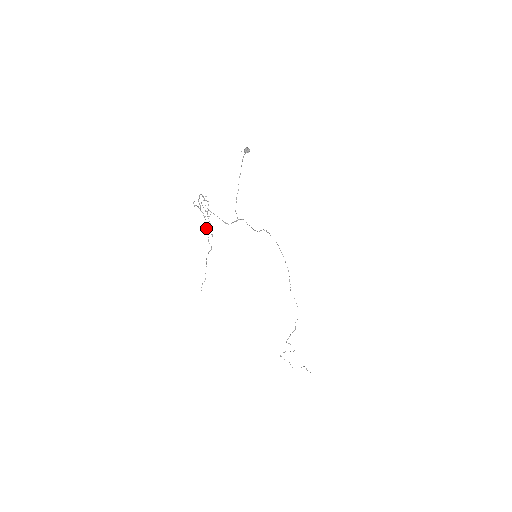
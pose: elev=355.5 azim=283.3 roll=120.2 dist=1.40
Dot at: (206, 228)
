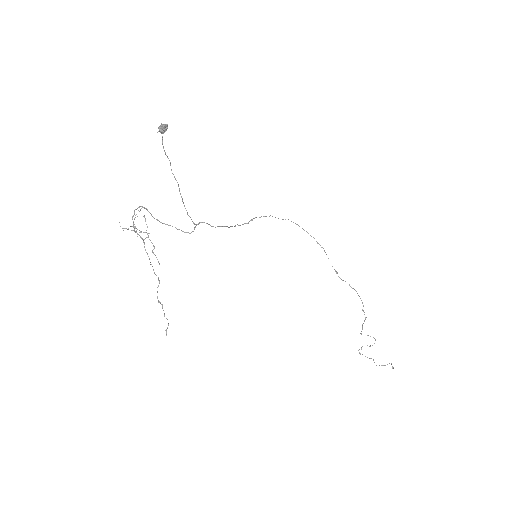
Dot at: occluded
